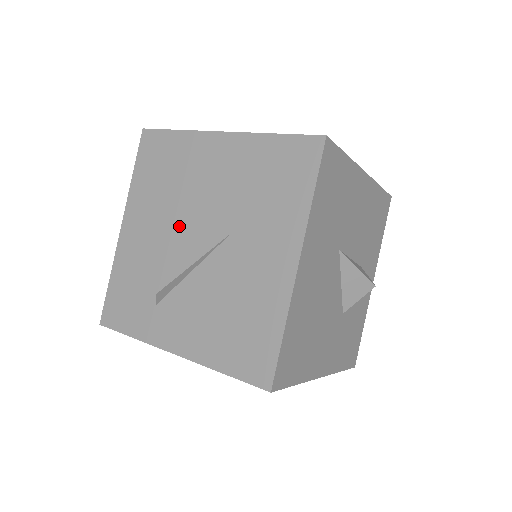
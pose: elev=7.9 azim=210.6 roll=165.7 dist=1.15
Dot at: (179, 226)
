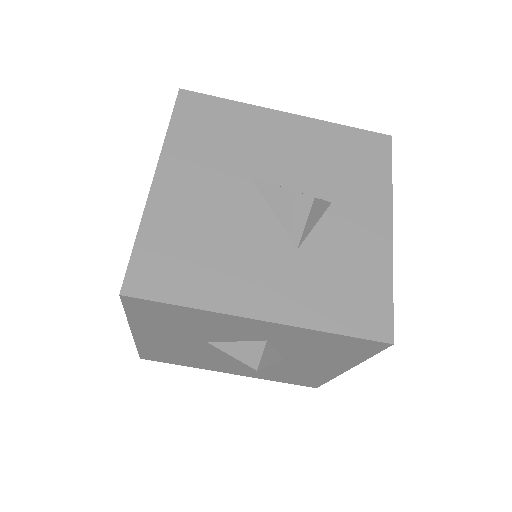
Dot at: occluded
